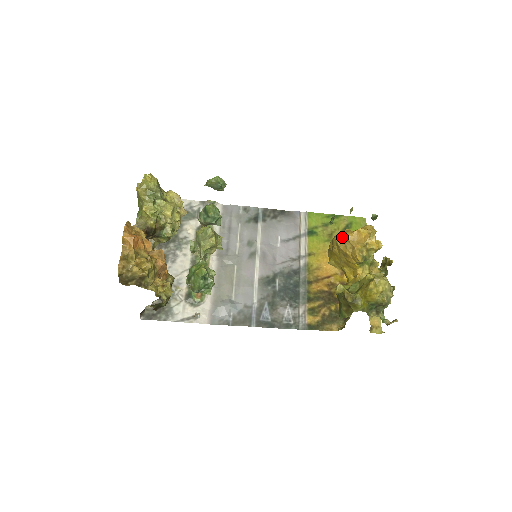
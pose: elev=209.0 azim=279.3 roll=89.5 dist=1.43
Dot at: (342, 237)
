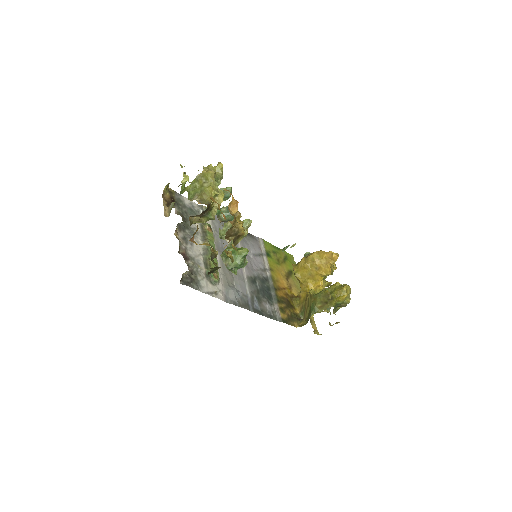
Dot at: (318, 255)
